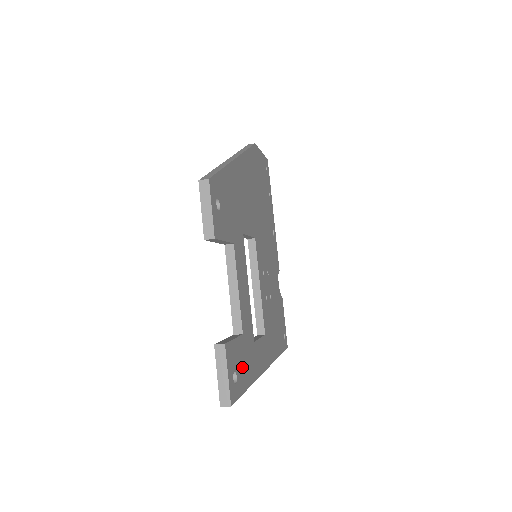
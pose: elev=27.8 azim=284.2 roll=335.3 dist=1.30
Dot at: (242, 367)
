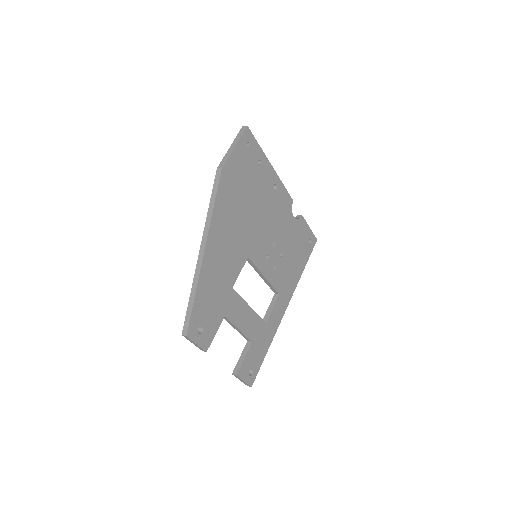
Dot at: (256, 357)
